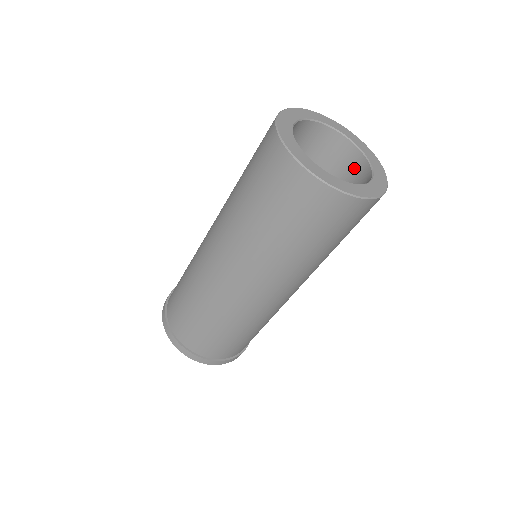
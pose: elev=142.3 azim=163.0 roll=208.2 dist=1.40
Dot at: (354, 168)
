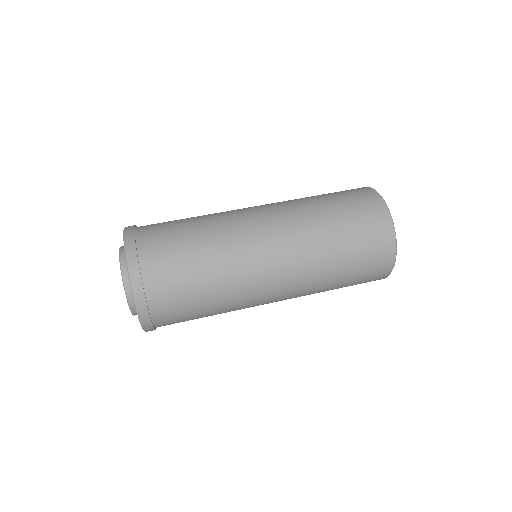
Dot at: occluded
